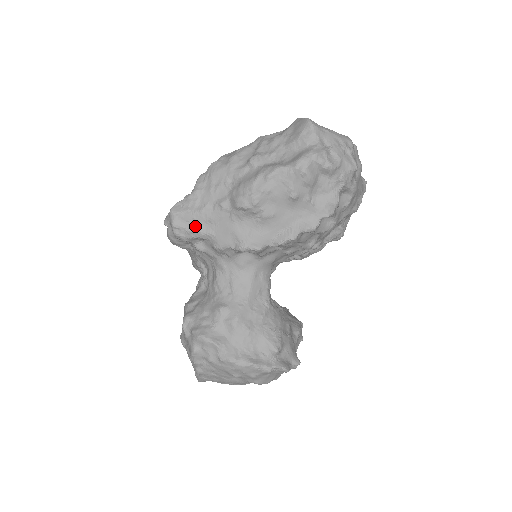
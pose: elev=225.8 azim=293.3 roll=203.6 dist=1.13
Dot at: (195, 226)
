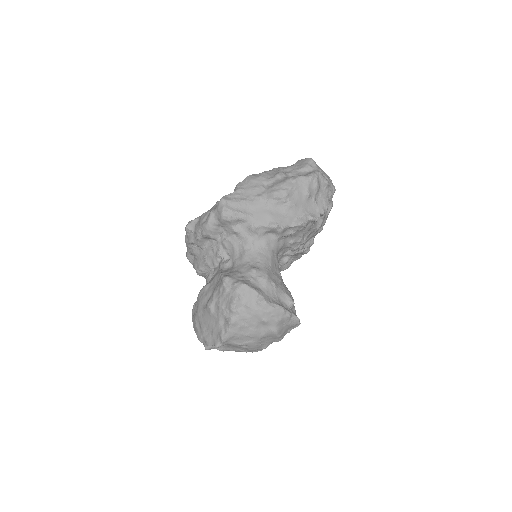
Dot at: (240, 210)
